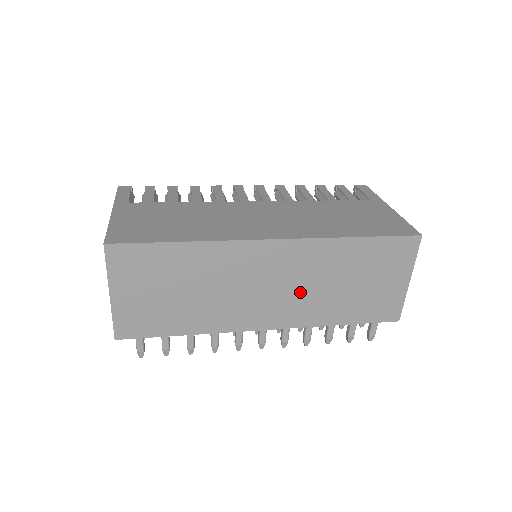
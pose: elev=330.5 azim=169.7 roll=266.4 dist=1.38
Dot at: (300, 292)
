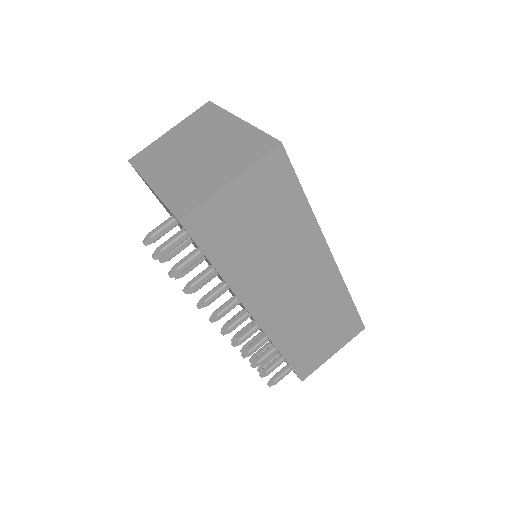
Dot at: (298, 308)
